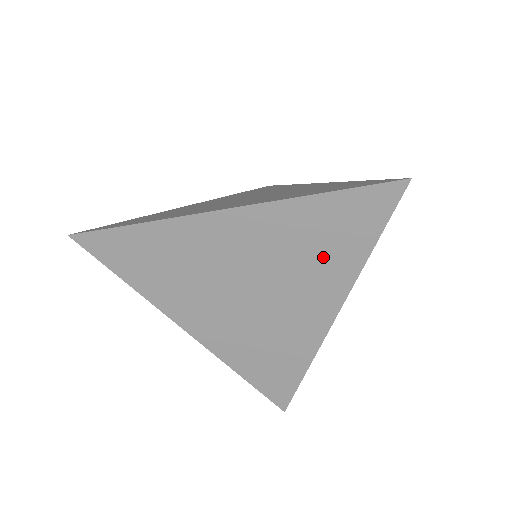
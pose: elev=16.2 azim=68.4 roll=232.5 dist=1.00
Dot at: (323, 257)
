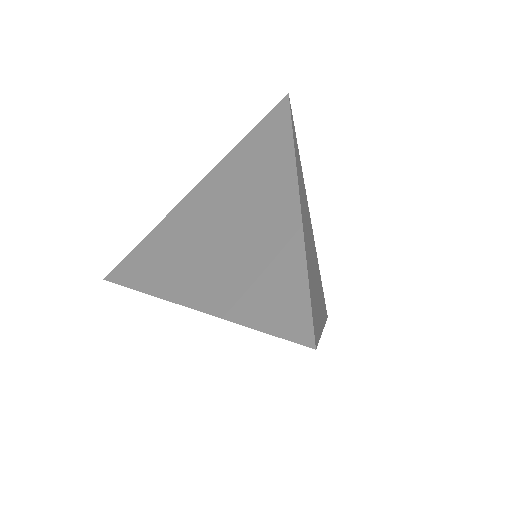
Dot at: (263, 165)
